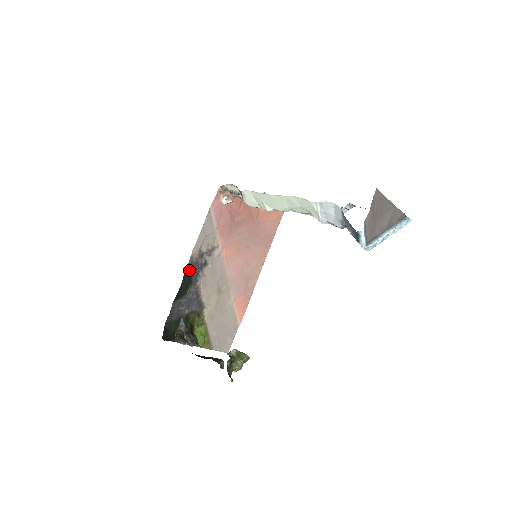
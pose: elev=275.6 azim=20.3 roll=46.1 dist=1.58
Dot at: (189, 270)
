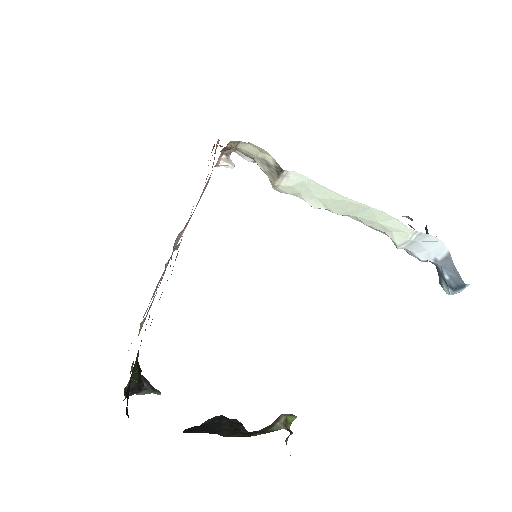
Dot at: occluded
